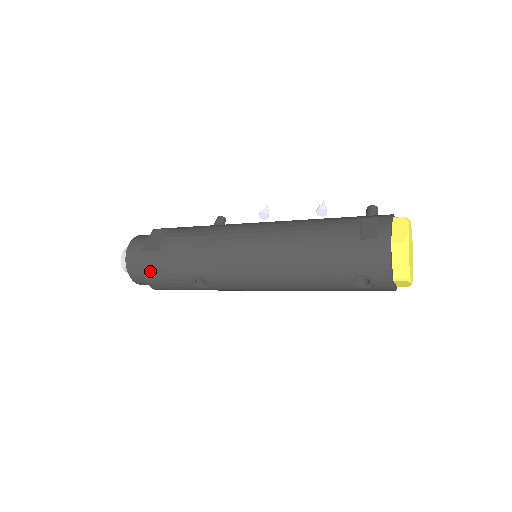
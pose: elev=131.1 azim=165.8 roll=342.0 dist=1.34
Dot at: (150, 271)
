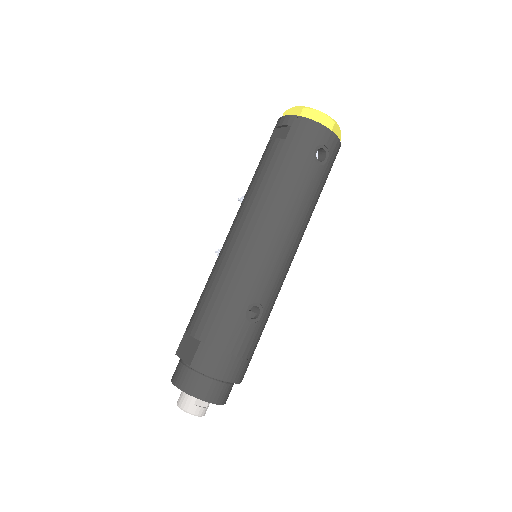
Dot at: (215, 364)
